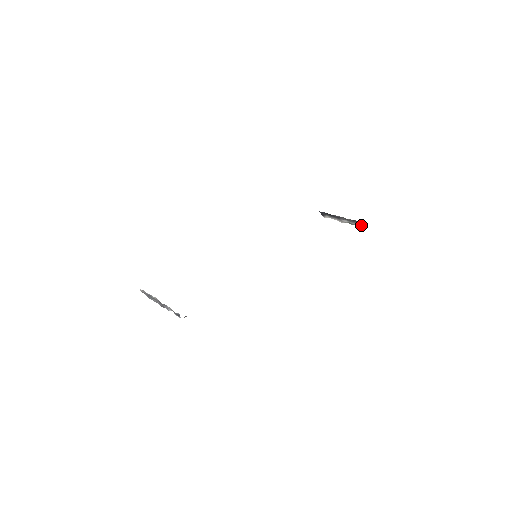
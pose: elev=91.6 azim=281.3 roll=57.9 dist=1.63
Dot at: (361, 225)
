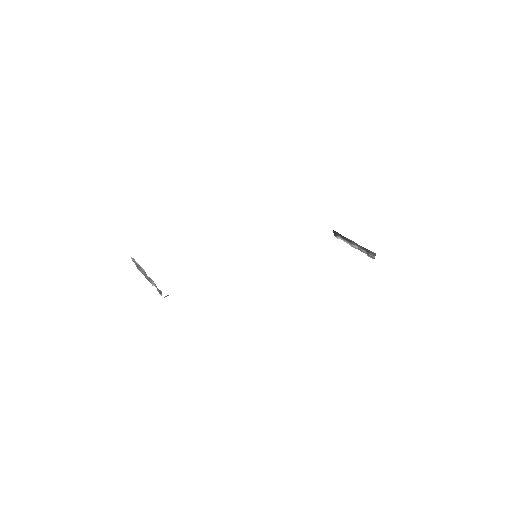
Dot at: (371, 255)
